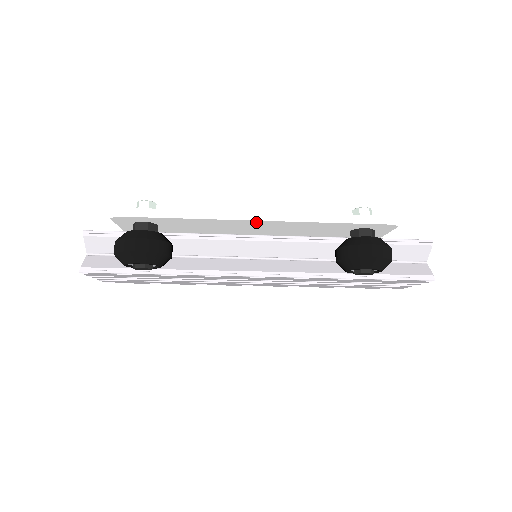
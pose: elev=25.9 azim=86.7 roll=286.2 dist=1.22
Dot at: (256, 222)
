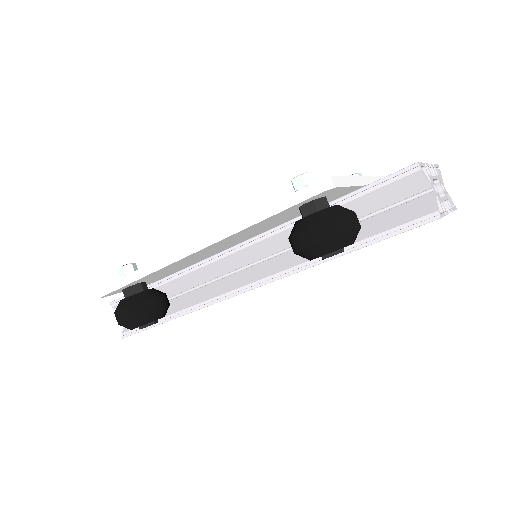
Dot at: (195, 253)
